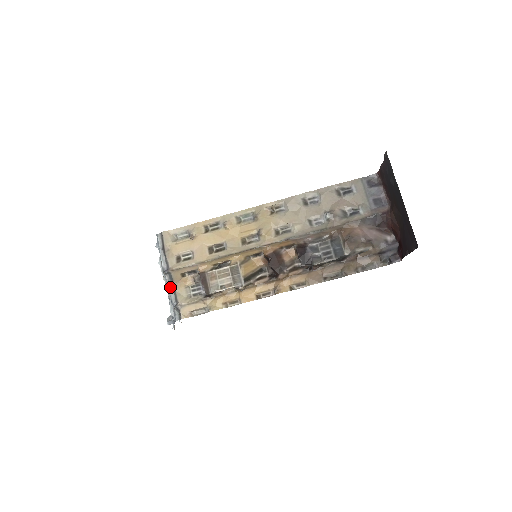
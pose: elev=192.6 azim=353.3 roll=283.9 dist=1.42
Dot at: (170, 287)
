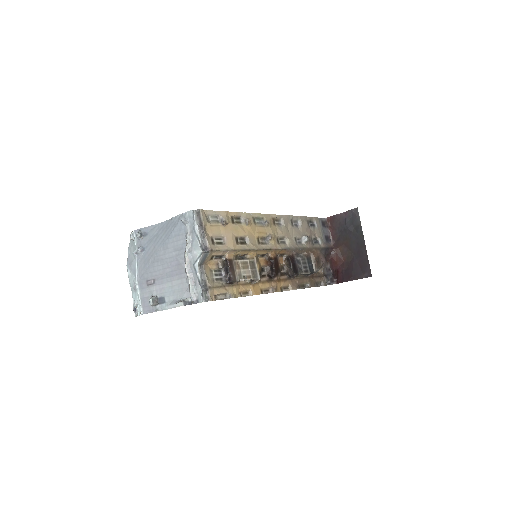
Dot at: (198, 267)
